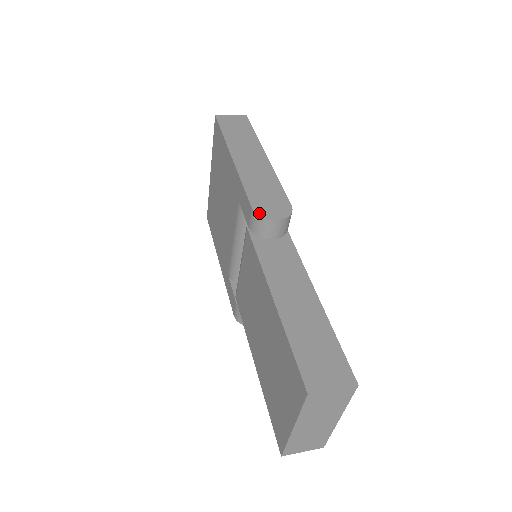
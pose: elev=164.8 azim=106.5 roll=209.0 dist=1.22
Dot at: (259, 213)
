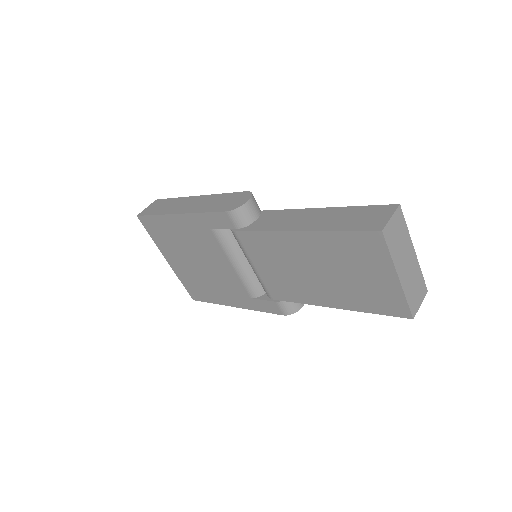
Dot at: (234, 208)
